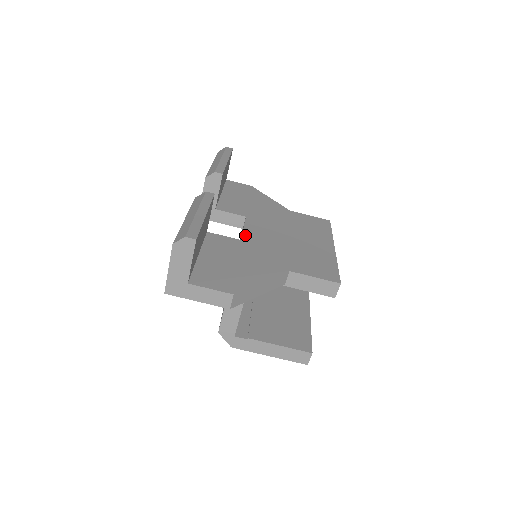
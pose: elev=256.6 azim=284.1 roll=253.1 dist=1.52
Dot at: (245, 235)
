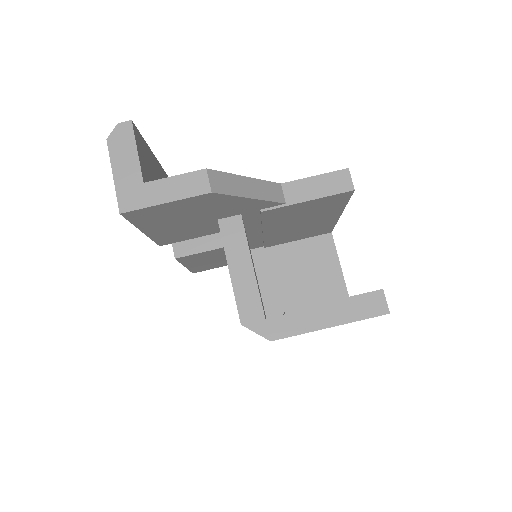
Dot at: occluded
